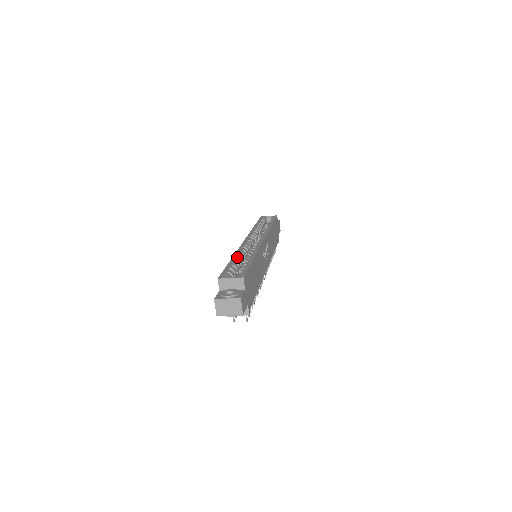
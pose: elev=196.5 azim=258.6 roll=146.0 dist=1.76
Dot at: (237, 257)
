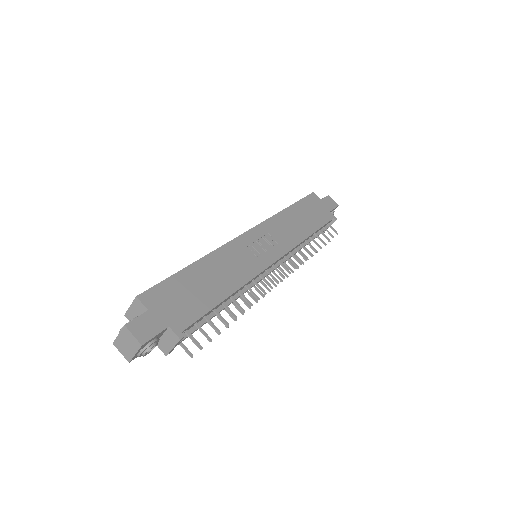
Dot at: occluded
